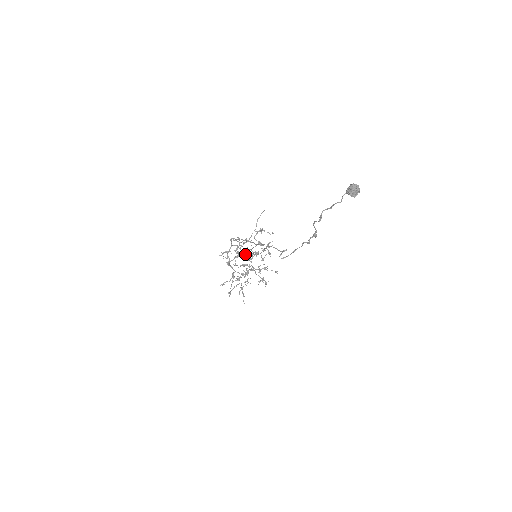
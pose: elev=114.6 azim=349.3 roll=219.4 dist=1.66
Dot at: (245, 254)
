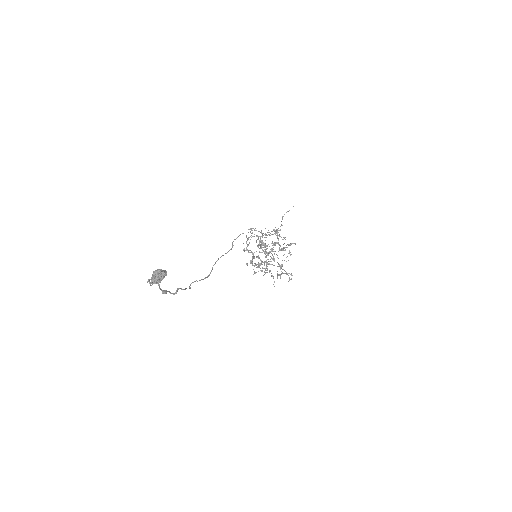
Dot at: occluded
